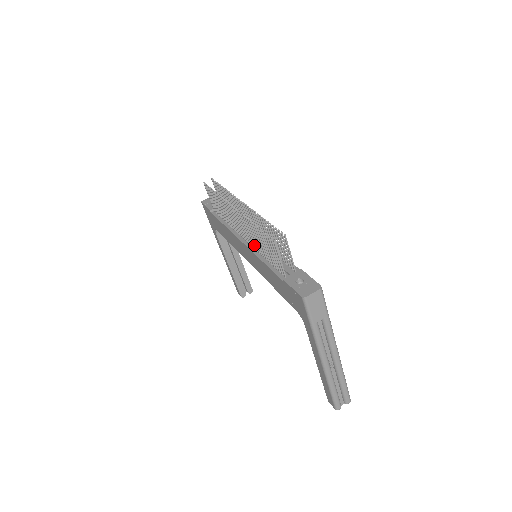
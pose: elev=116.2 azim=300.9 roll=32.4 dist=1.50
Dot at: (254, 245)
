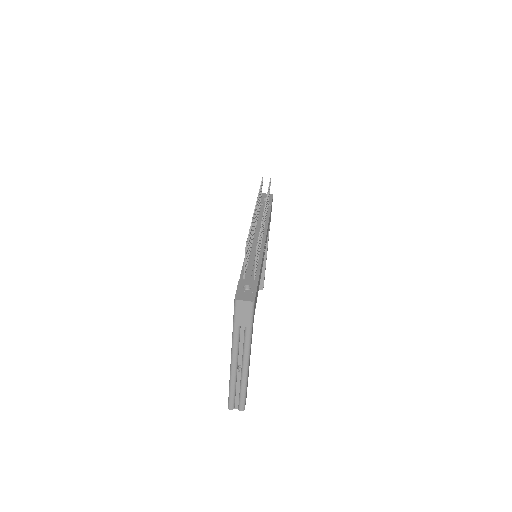
Dot at: occluded
